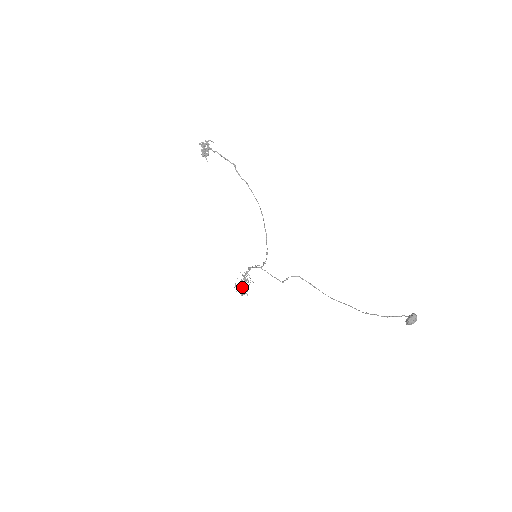
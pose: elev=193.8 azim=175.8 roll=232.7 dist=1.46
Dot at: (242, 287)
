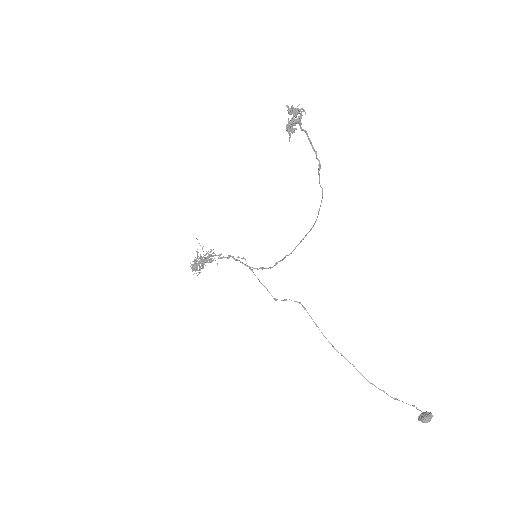
Dot at: (198, 263)
